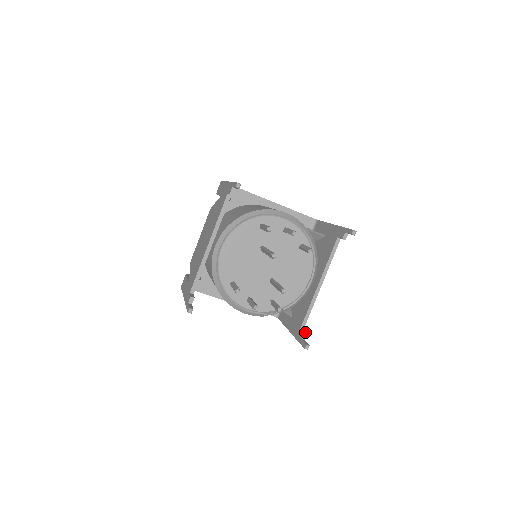
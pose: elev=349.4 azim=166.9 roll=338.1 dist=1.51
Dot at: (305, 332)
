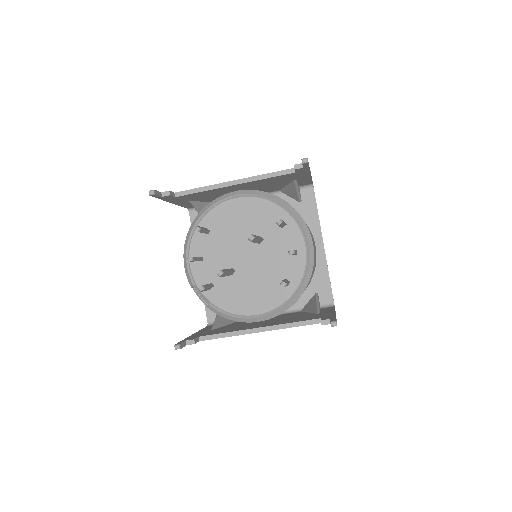
Dot at: (196, 341)
